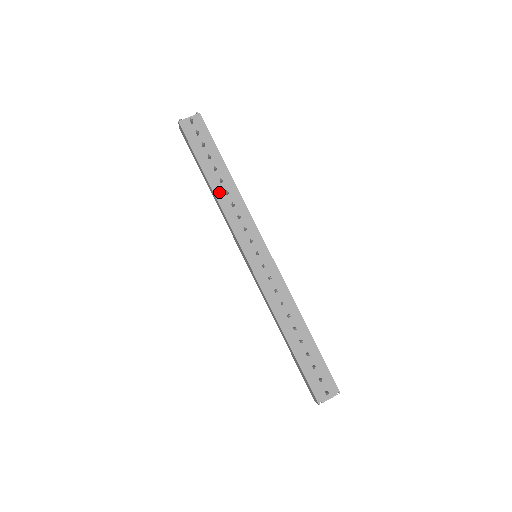
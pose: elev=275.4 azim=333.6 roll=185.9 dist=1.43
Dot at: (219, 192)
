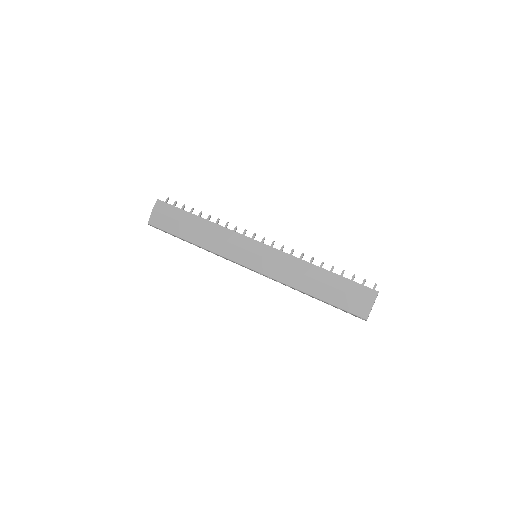
Dot at: (212, 222)
